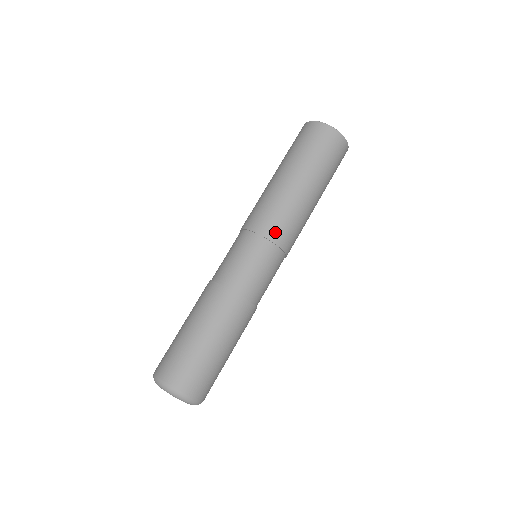
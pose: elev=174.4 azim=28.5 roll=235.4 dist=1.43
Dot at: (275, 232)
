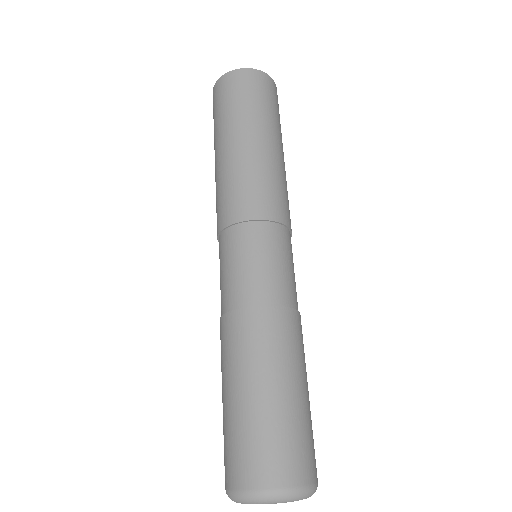
Dot at: (282, 212)
